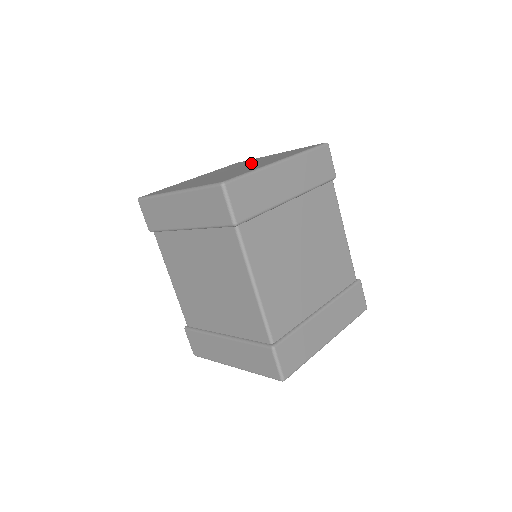
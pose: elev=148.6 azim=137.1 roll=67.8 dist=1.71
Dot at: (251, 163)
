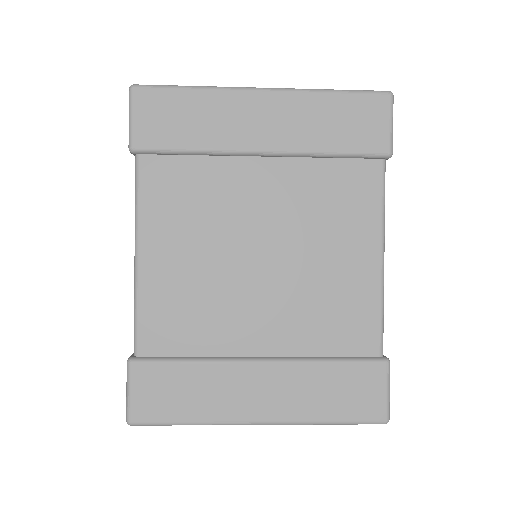
Dot at: occluded
